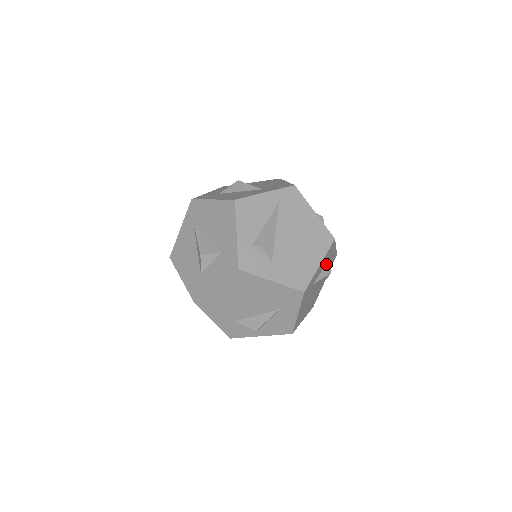
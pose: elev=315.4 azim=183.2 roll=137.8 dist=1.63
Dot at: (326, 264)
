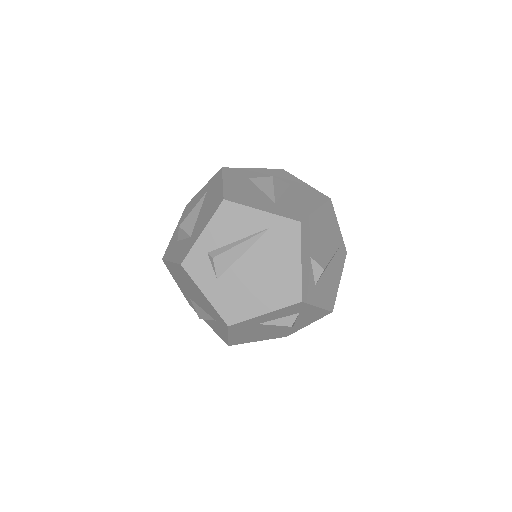
Dot at: (291, 315)
